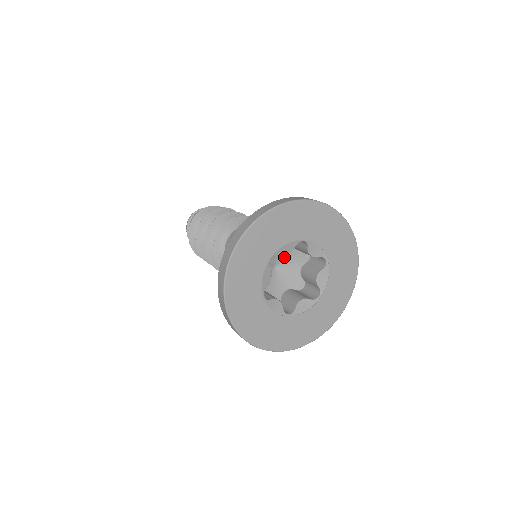
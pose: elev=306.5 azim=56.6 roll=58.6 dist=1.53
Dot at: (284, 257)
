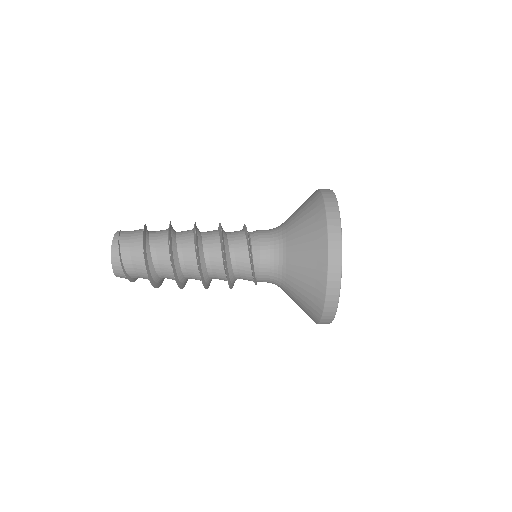
Dot at: occluded
